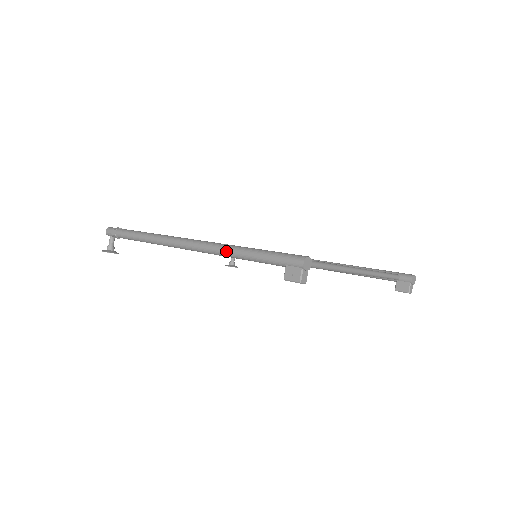
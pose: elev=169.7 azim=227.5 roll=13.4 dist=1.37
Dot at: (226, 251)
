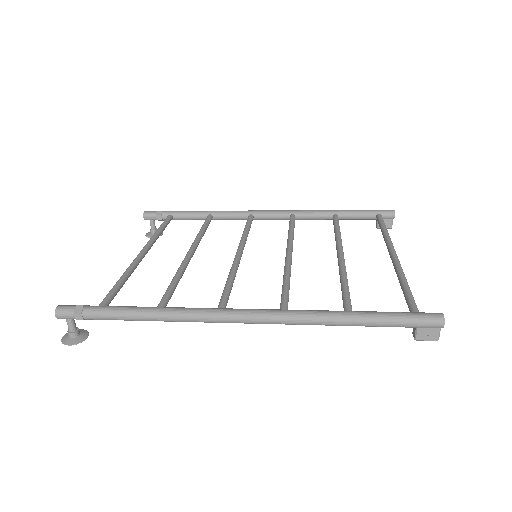
Dot at: (324, 323)
